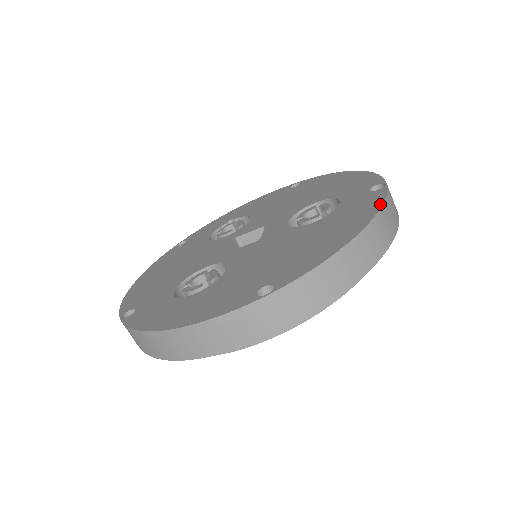
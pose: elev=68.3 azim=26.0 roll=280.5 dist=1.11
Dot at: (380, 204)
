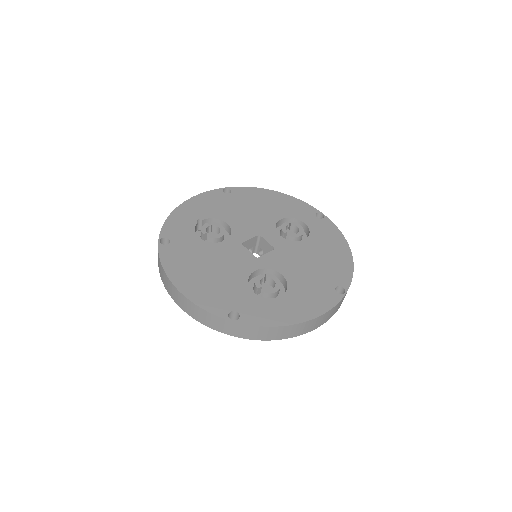
Dot at: (340, 232)
